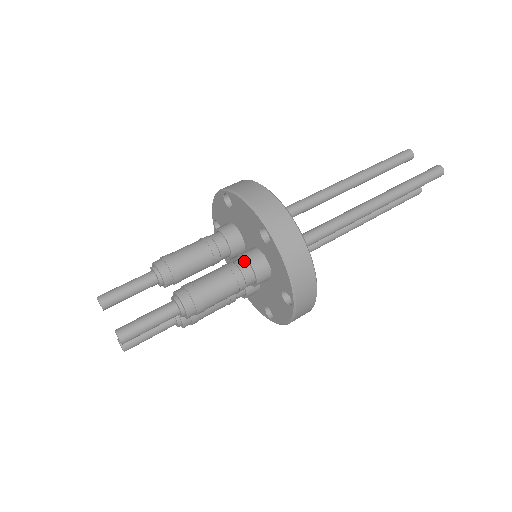
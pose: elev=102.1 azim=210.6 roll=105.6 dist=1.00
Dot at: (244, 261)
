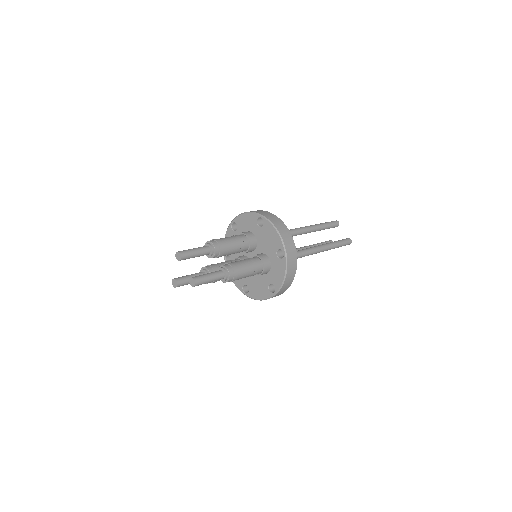
Dot at: (260, 261)
